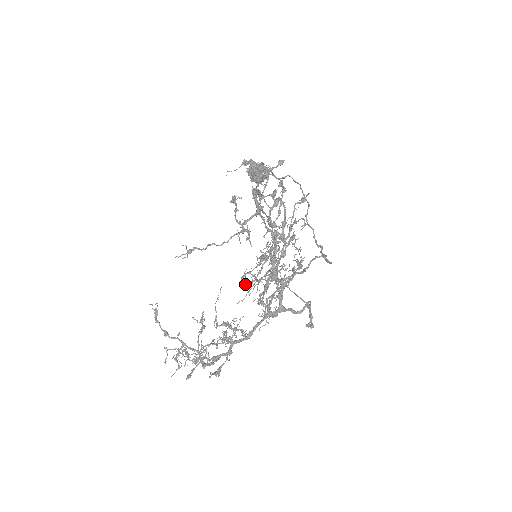
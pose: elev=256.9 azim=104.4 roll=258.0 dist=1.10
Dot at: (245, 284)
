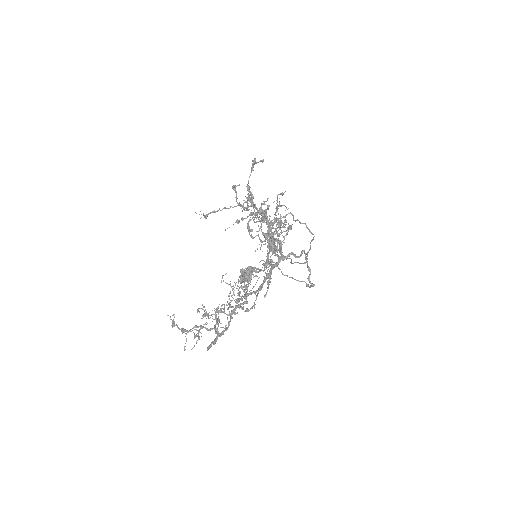
Dot at: (250, 231)
